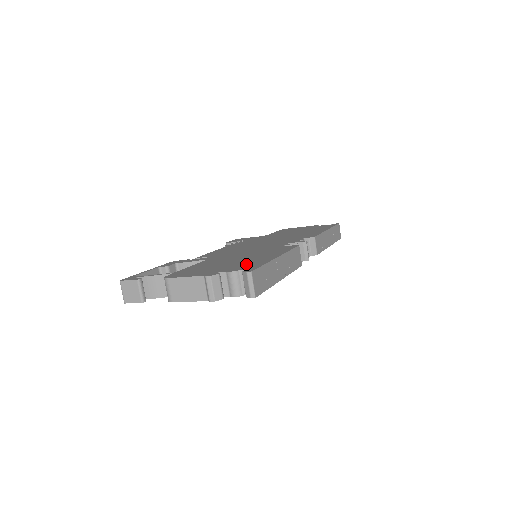
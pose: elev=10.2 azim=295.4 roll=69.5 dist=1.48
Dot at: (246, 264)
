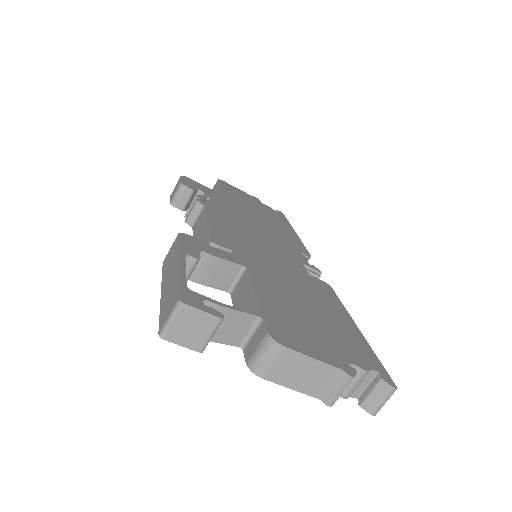
Dot at: (350, 342)
